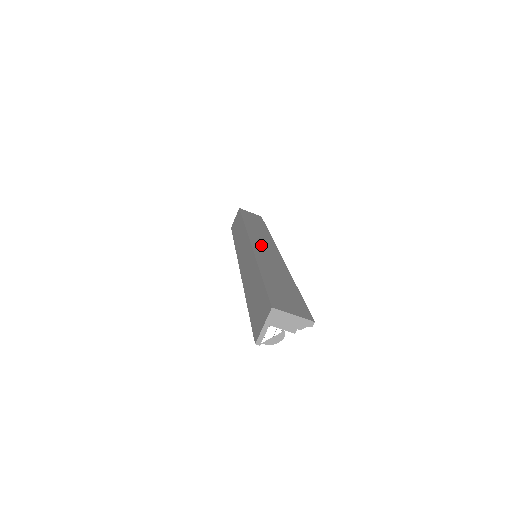
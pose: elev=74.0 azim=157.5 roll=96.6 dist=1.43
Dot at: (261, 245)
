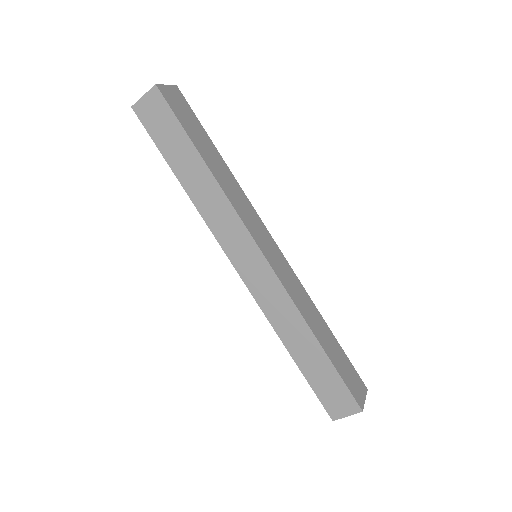
Dot at: (268, 250)
